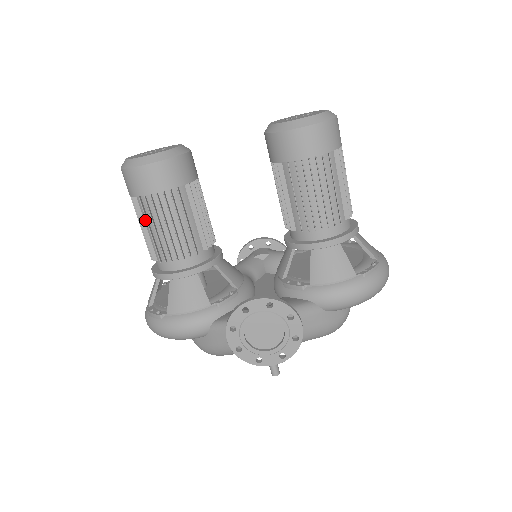
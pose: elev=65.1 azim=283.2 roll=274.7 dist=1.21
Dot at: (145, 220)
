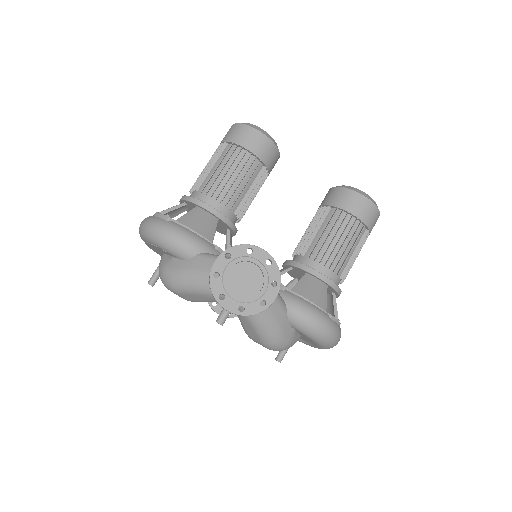
Dot at: (218, 161)
